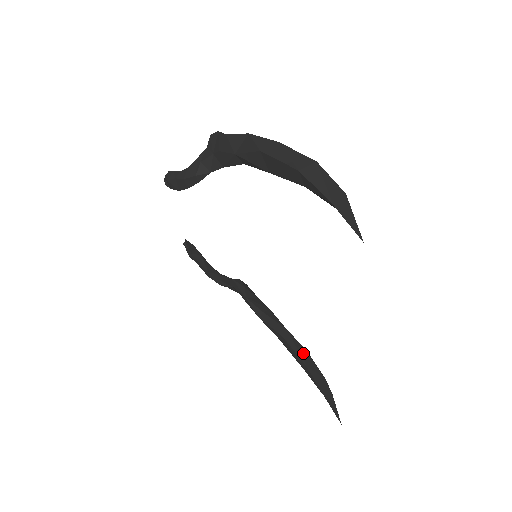
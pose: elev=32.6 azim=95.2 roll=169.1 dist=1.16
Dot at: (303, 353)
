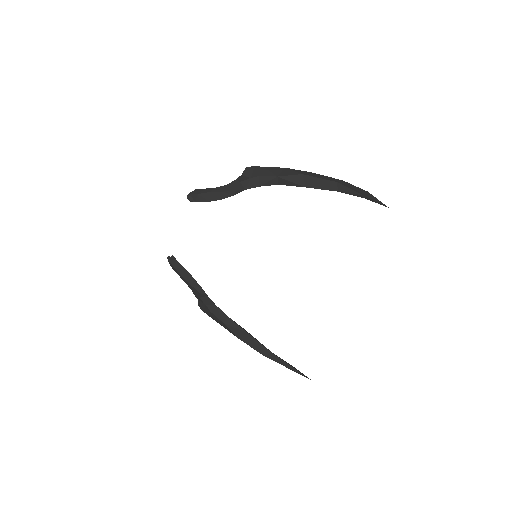
Dot at: occluded
